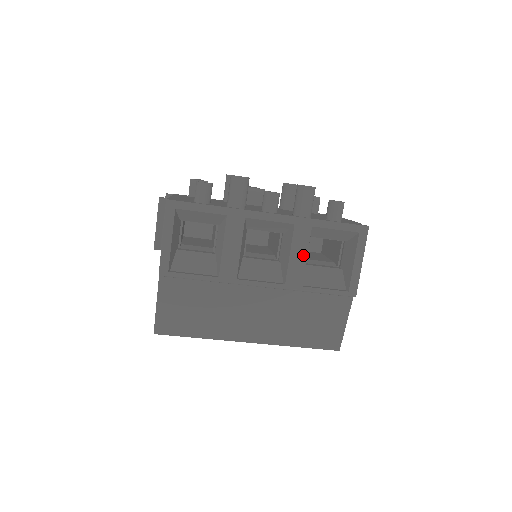
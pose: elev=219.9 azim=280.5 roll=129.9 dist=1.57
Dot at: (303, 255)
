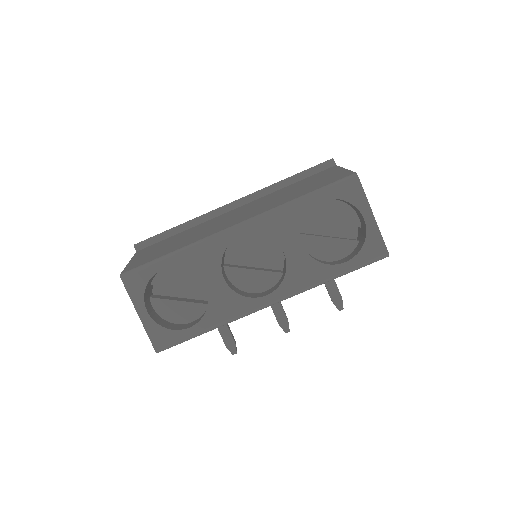
Dot at: occluded
